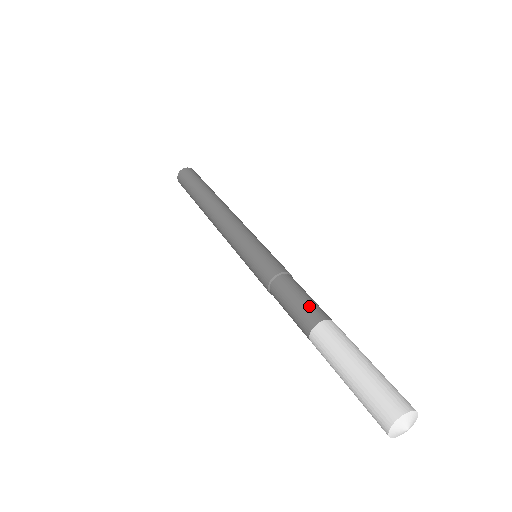
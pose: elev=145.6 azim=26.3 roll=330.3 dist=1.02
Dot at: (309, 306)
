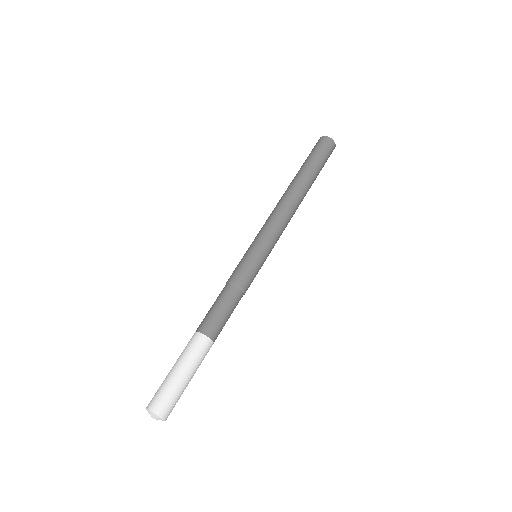
Dot at: (206, 317)
